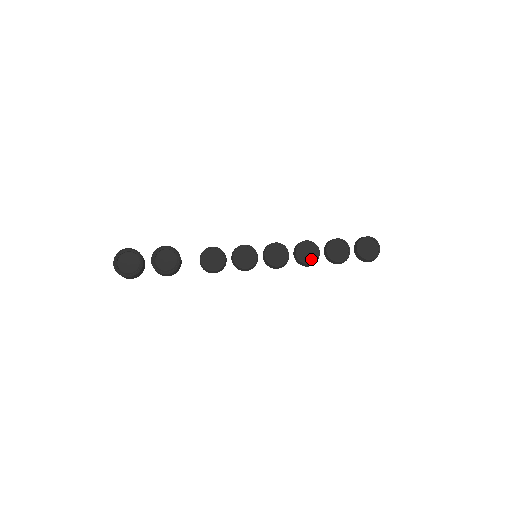
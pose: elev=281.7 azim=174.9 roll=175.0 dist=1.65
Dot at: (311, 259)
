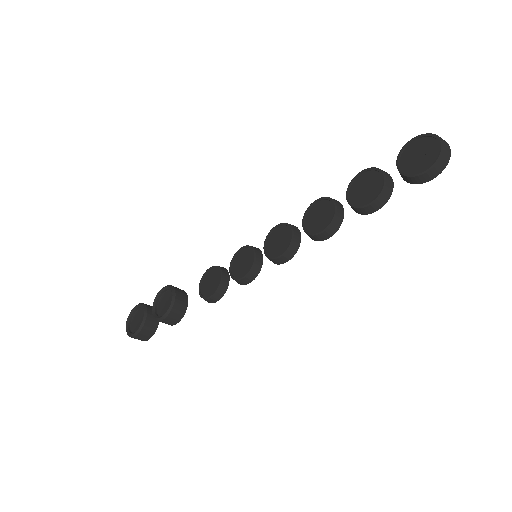
Dot at: (325, 223)
